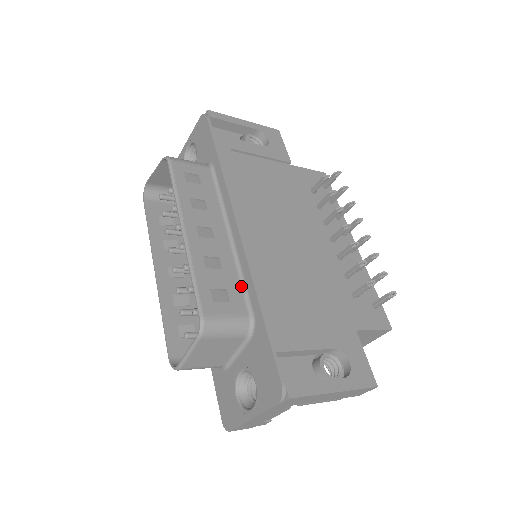
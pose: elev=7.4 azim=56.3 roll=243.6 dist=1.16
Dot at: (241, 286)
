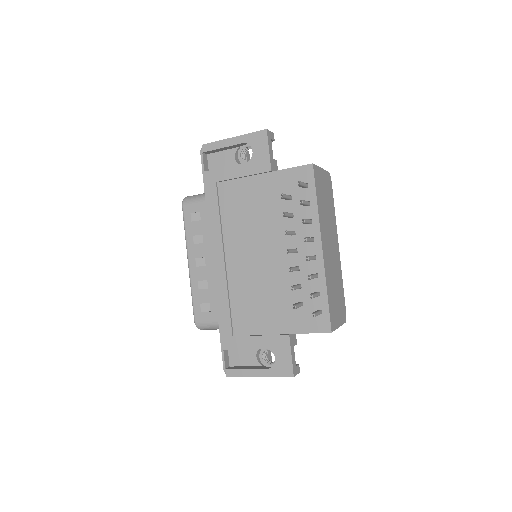
Dot at: occluded
